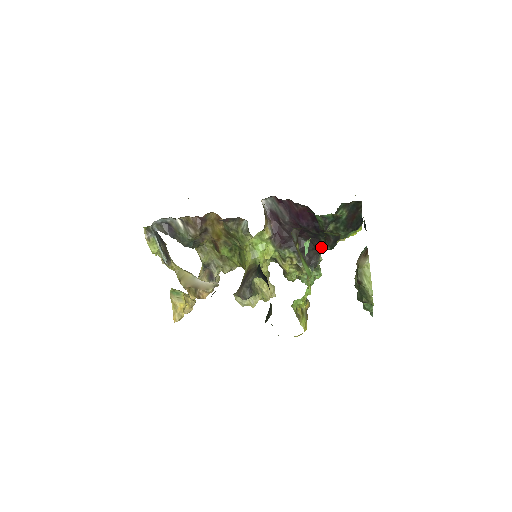
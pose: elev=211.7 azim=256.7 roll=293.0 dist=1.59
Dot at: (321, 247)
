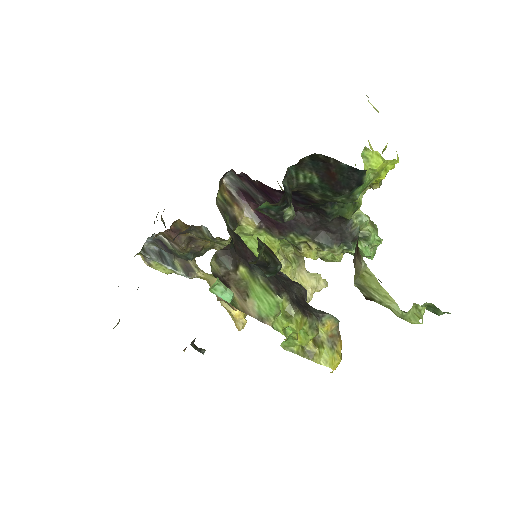
Dot at: (338, 215)
